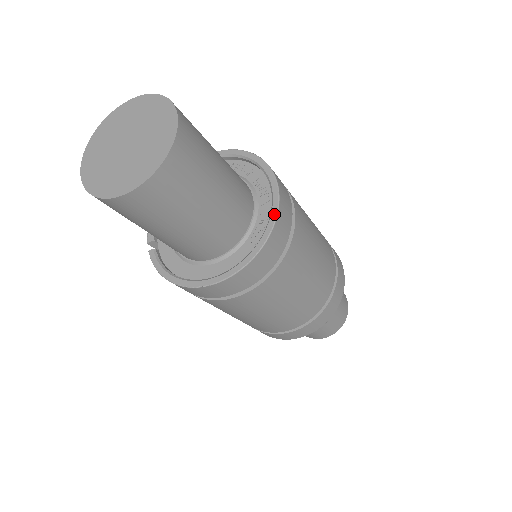
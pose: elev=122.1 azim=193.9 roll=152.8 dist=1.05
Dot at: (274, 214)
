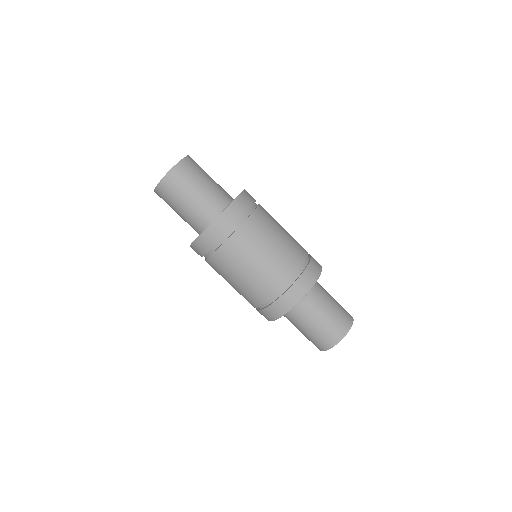
Dot at: (227, 207)
